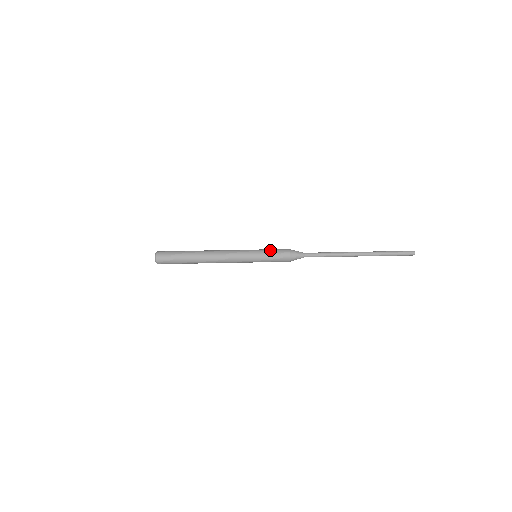
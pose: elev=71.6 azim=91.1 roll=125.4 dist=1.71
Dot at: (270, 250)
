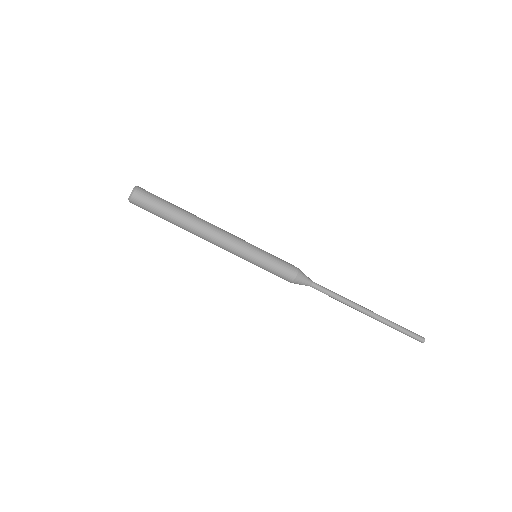
Dot at: (276, 260)
